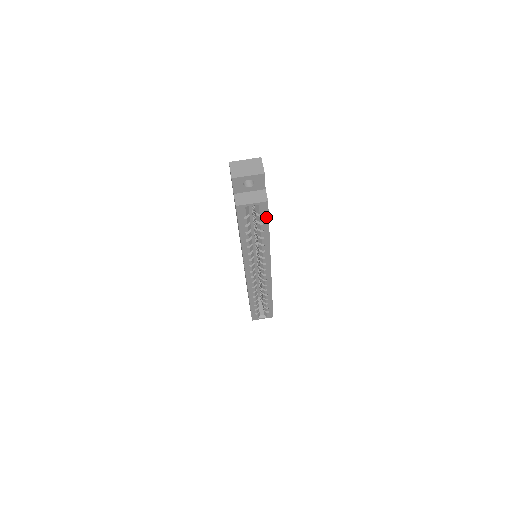
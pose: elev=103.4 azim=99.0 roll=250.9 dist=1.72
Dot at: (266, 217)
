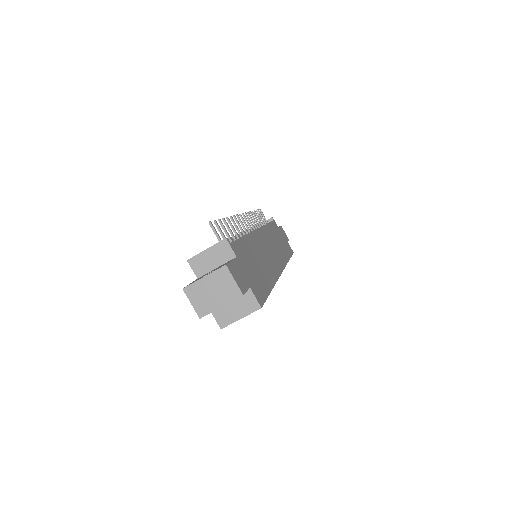
Dot at: occluded
